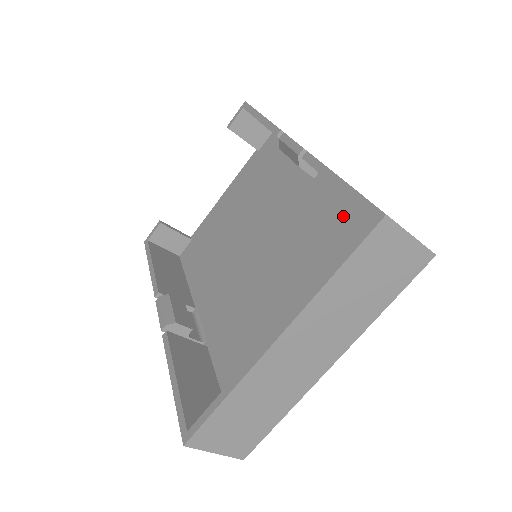
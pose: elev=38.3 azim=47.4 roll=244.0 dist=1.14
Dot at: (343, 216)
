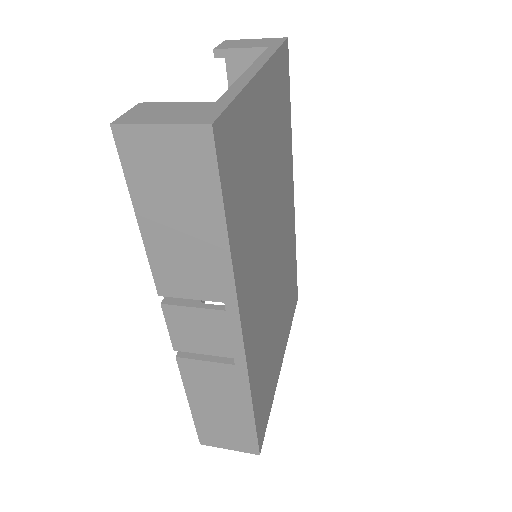
Dot at: occluded
